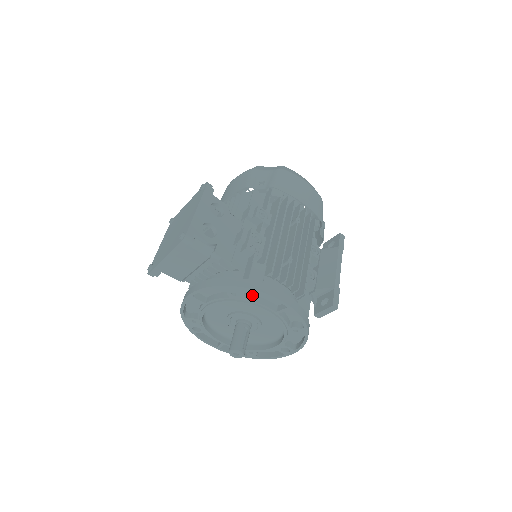
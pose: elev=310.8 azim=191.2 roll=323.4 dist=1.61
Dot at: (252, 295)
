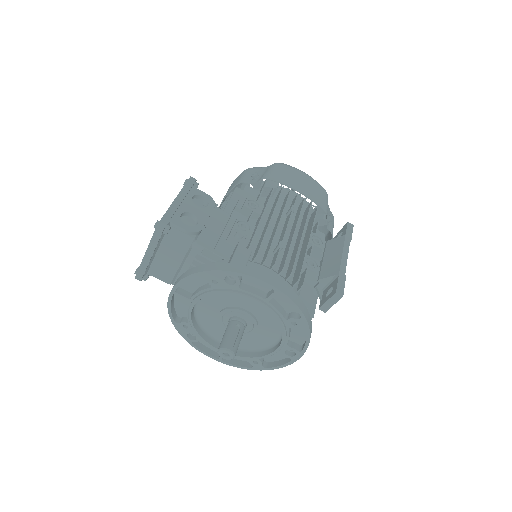
Dot at: (235, 281)
